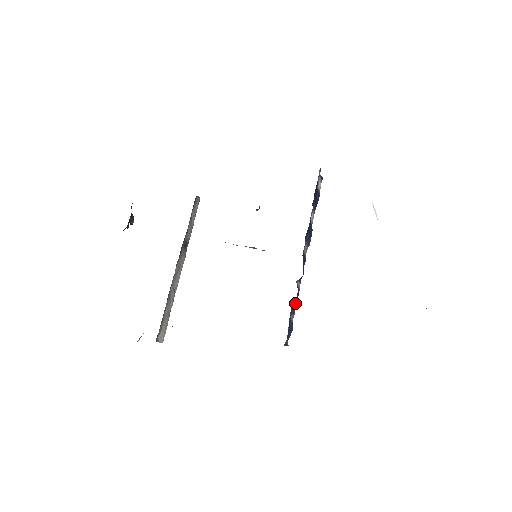
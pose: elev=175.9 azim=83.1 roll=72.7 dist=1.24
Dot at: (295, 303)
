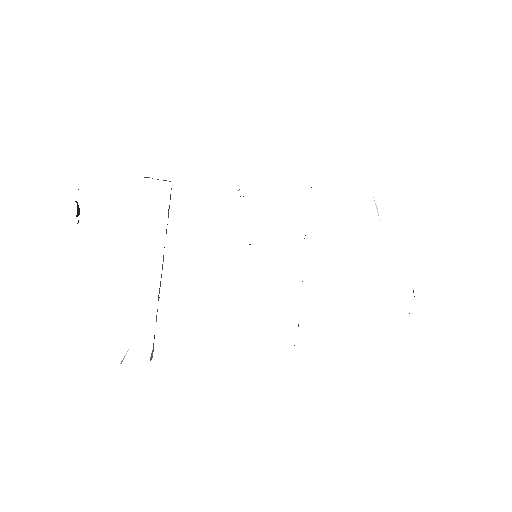
Dot at: occluded
